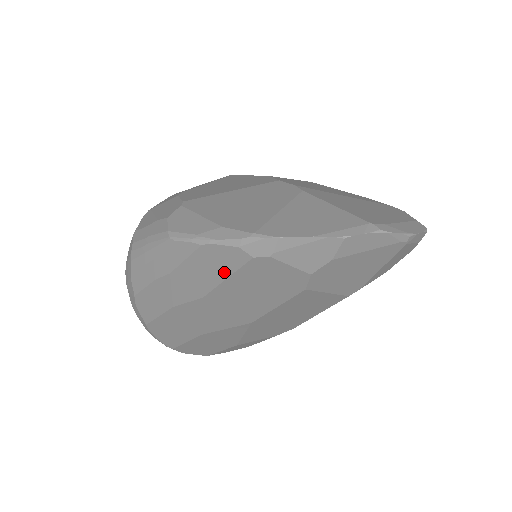
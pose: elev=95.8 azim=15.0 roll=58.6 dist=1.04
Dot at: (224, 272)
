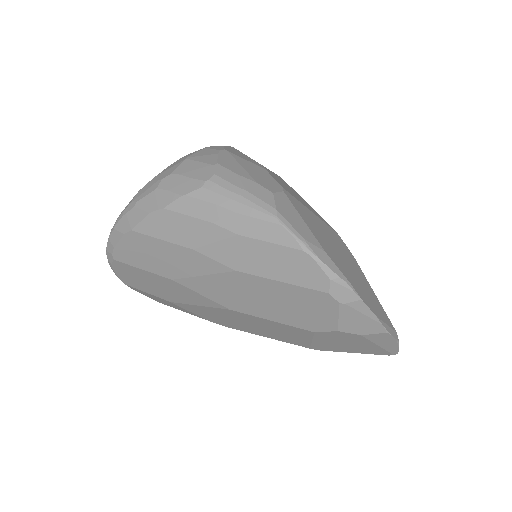
Dot at: (288, 278)
